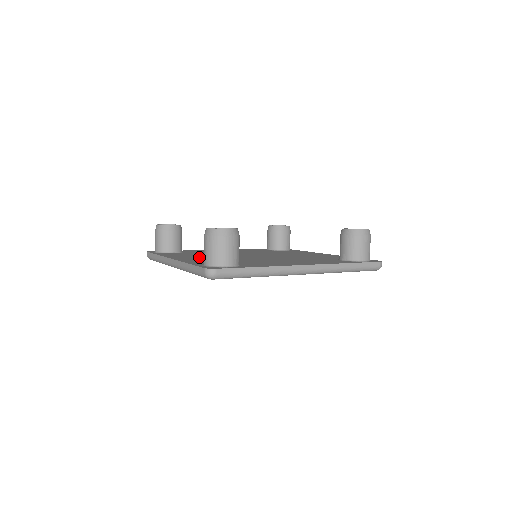
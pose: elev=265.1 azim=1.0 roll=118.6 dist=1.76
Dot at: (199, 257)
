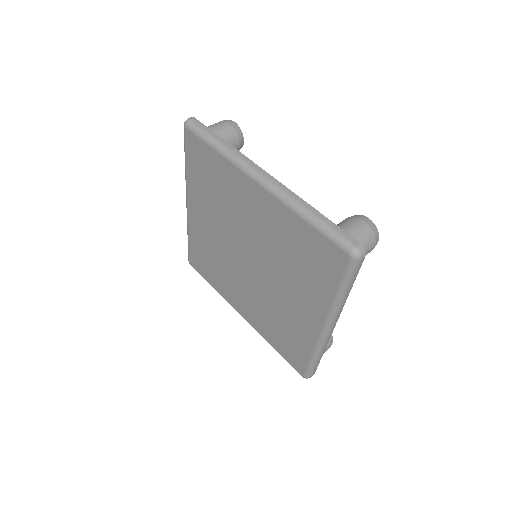
Dot at: occluded
